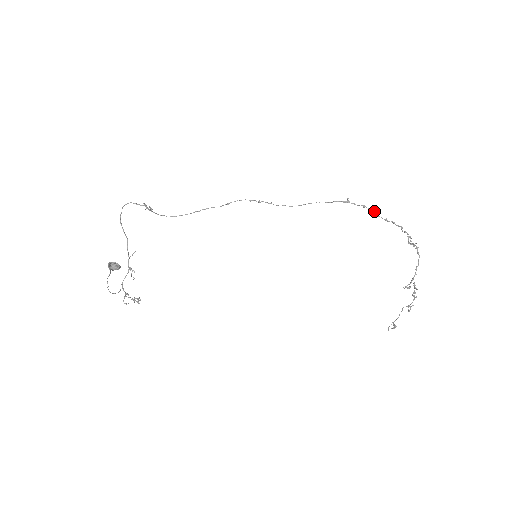
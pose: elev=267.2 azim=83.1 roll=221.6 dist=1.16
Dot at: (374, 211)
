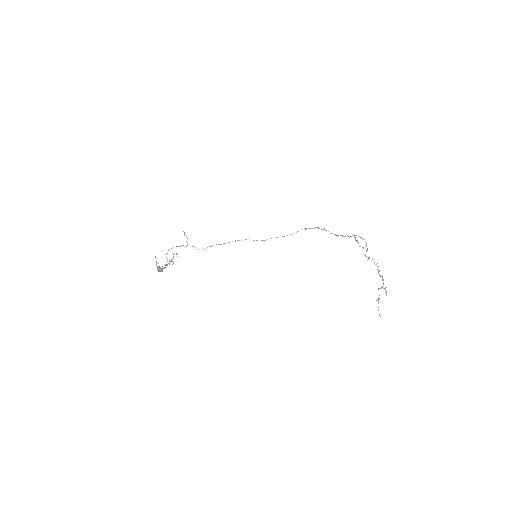
Dot at: (326, 230)
